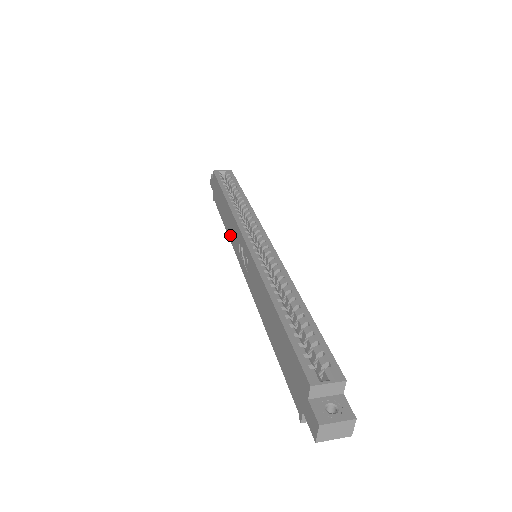
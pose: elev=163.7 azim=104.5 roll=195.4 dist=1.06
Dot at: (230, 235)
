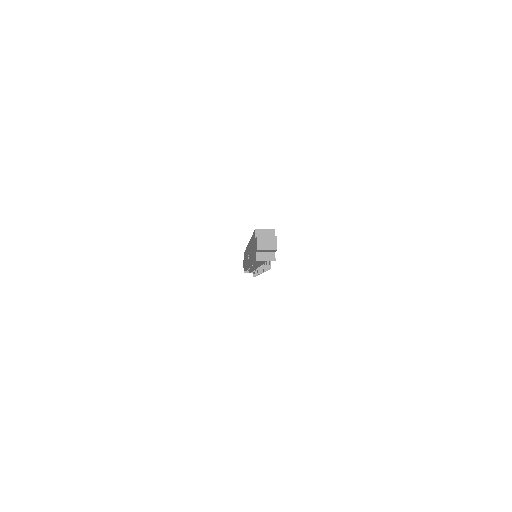
Dot at: (246, 264)
